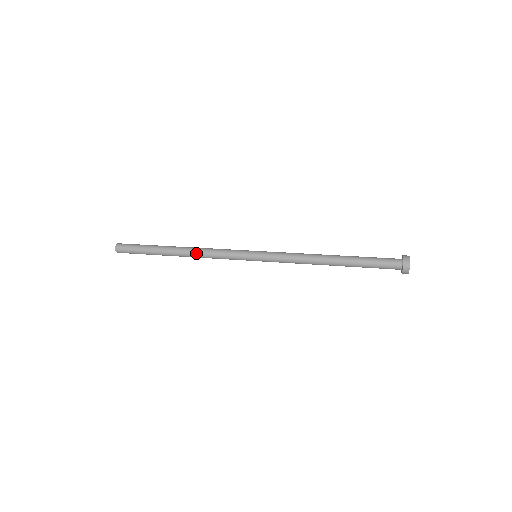
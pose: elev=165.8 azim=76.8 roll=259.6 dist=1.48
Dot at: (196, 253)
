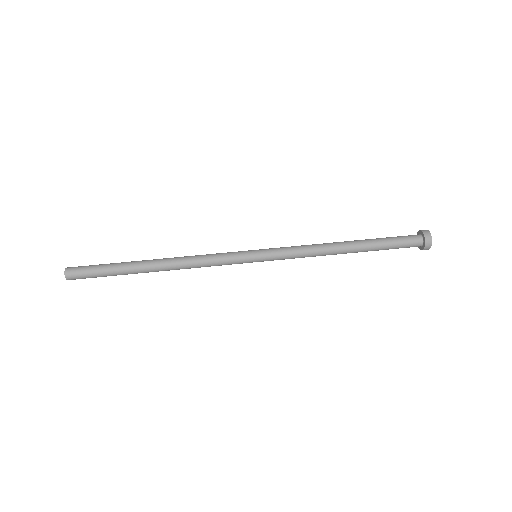
Dot at: (180, 264)
